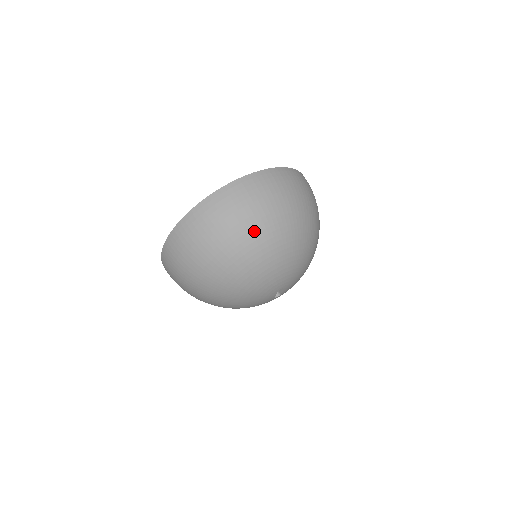
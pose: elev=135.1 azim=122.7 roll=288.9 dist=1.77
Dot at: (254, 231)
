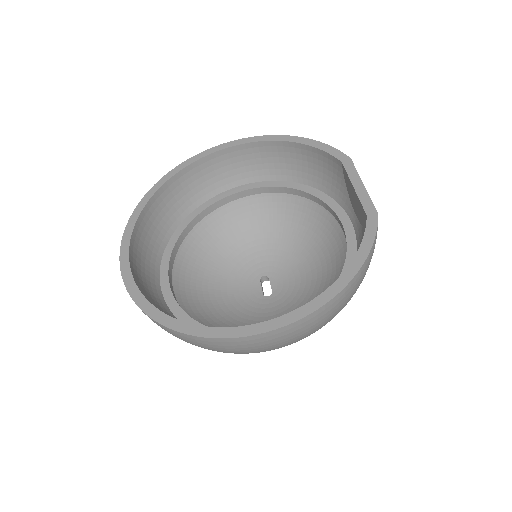
Dot at: occluded
